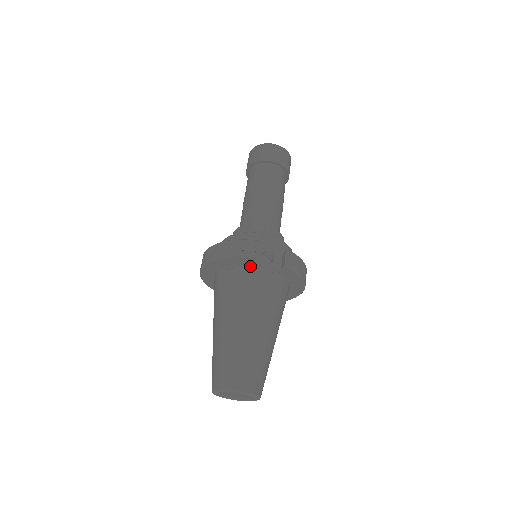
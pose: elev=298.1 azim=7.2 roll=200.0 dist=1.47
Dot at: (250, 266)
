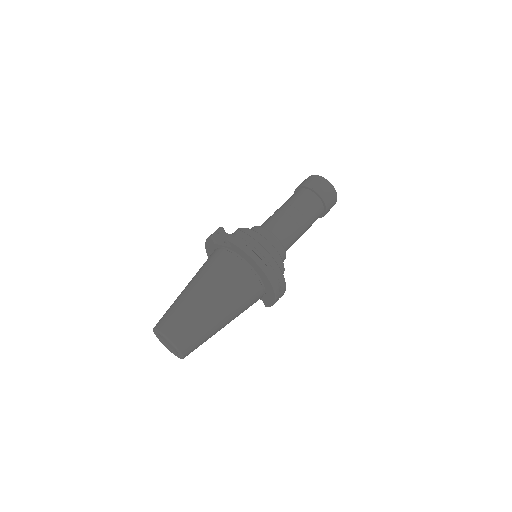
Dot at: (217, 248)
